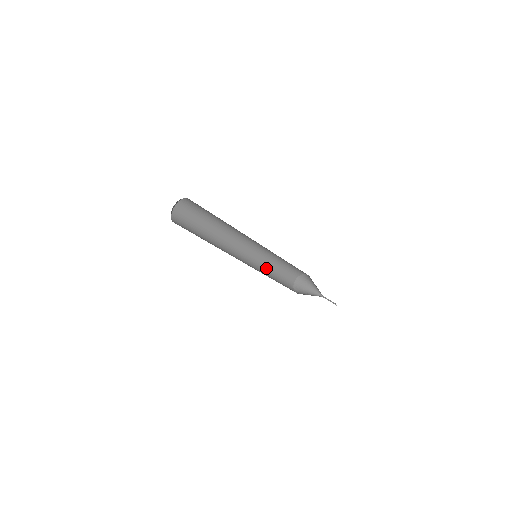
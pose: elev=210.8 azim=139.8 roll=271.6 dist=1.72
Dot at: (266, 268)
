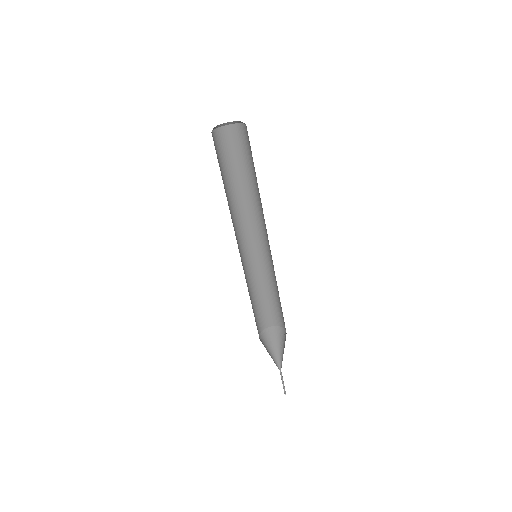
Dot at: (251, 285)
